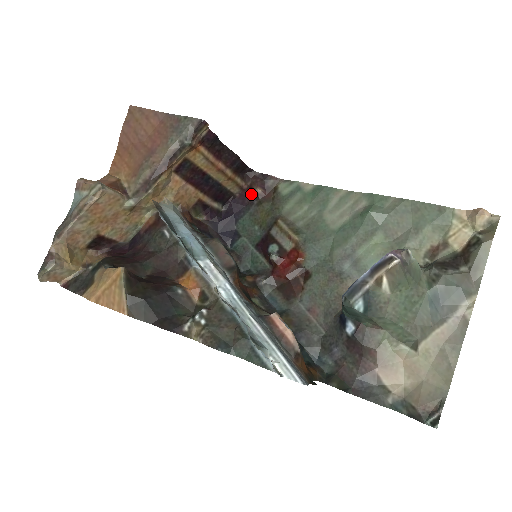
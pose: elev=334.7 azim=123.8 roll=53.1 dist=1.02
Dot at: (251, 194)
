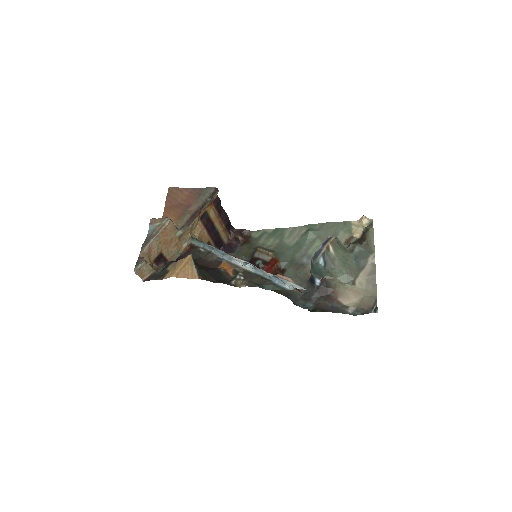
Dot at: (235, 242)
